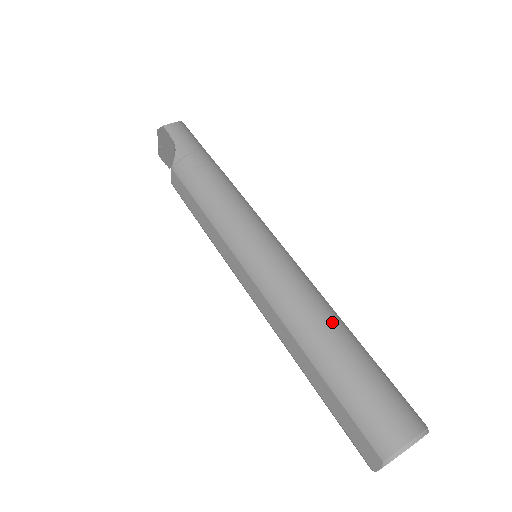
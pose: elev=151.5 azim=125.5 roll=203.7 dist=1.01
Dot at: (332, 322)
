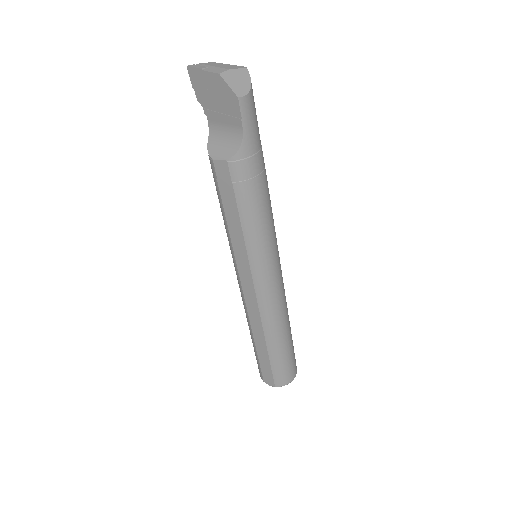
Dot at: (287, 324)
